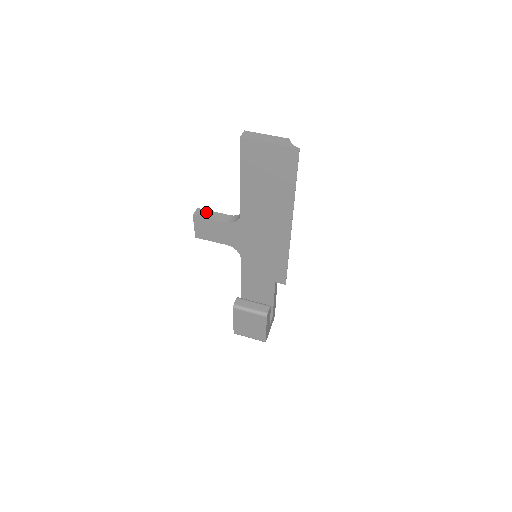
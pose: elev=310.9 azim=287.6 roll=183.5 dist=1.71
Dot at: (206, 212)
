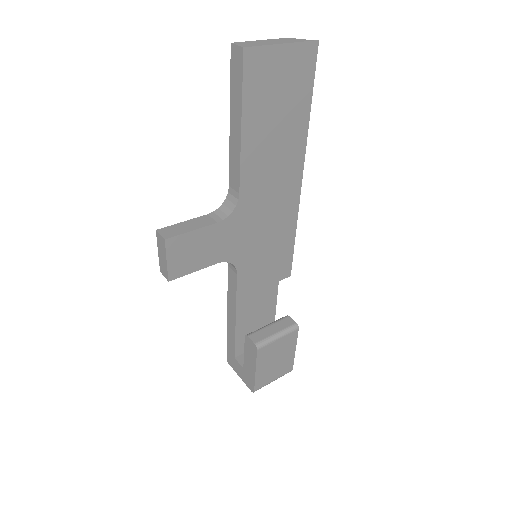
Dot at: (175, 227)
